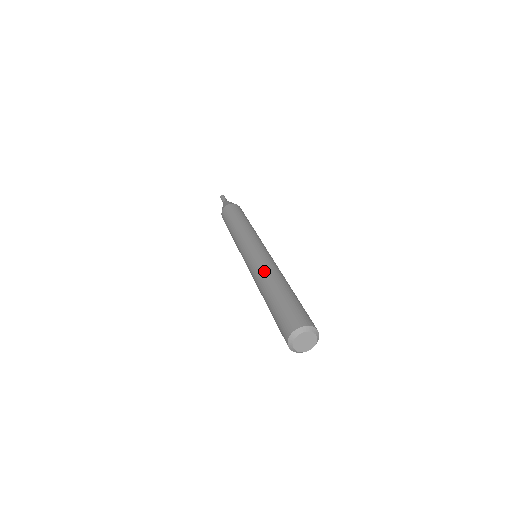
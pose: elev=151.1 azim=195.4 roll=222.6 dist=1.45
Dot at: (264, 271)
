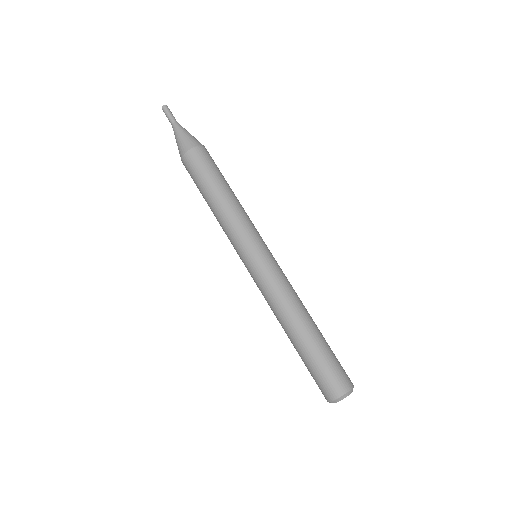
Dot at: (276, 309)
